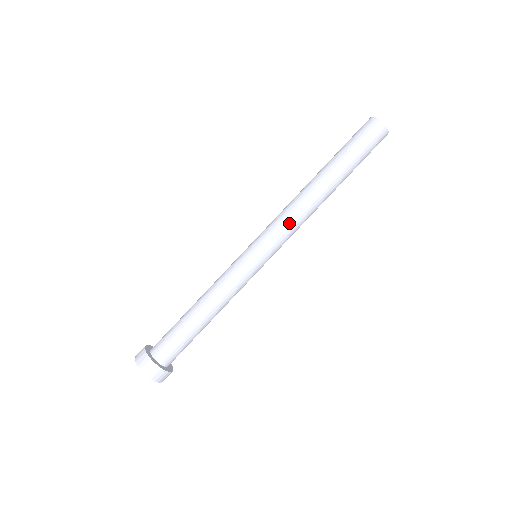
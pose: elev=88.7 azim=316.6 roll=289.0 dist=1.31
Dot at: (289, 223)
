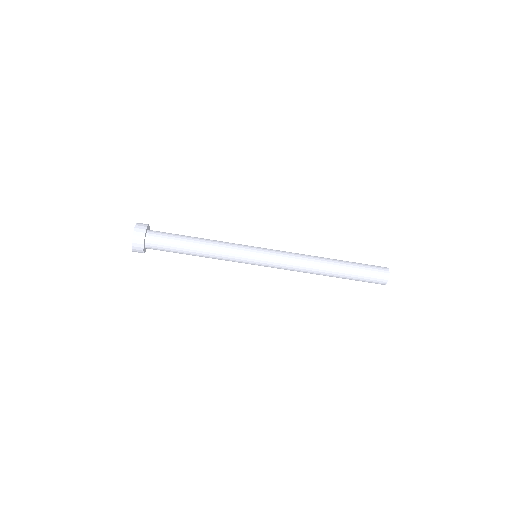
Dot at: (292, 260)
